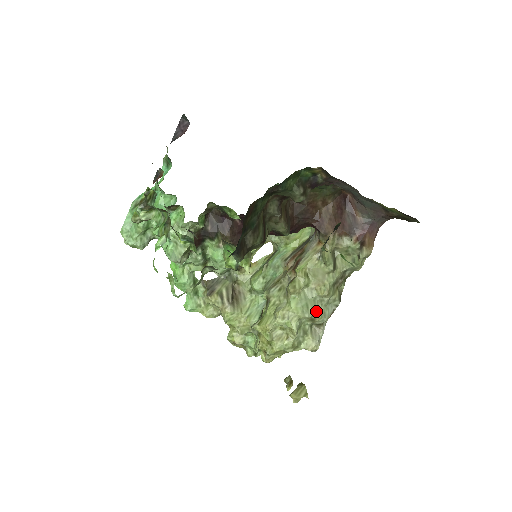
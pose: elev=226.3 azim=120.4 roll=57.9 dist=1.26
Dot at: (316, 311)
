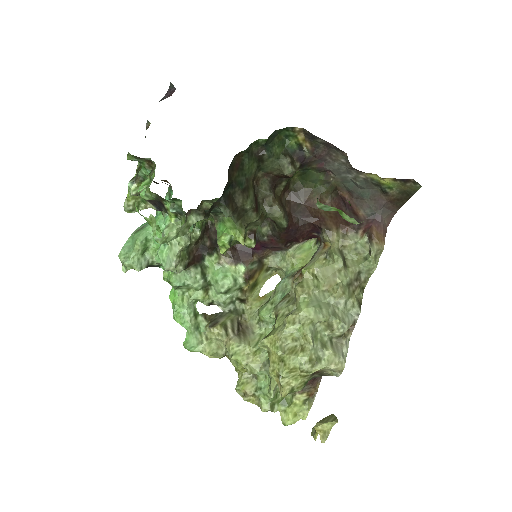
Dot at: (332, 314)
